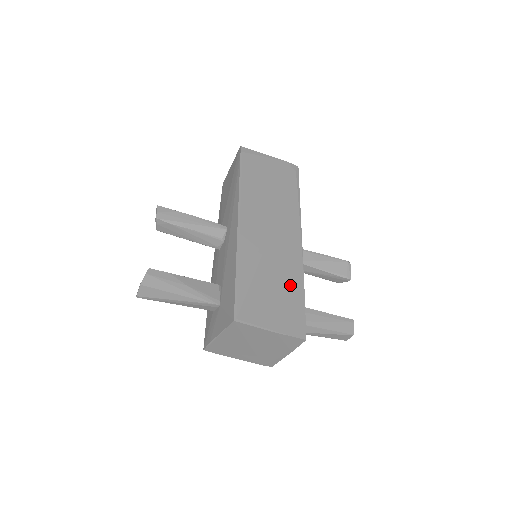
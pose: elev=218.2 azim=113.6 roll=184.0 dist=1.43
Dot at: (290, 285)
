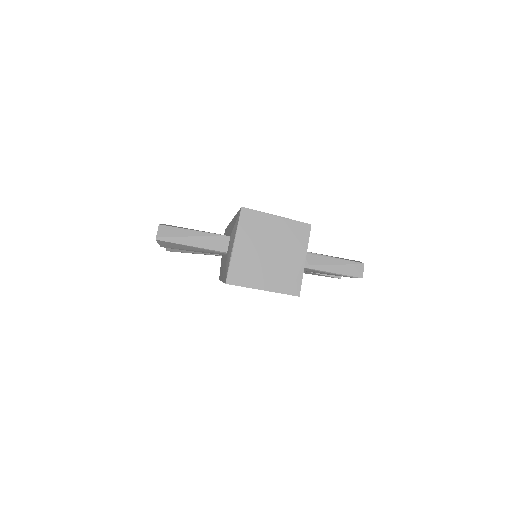
Dot at: occluded
